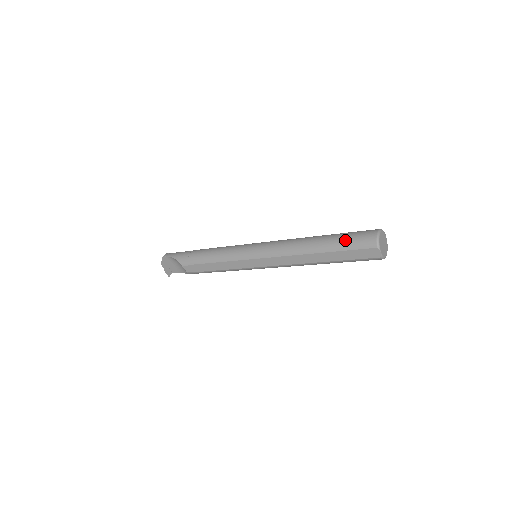
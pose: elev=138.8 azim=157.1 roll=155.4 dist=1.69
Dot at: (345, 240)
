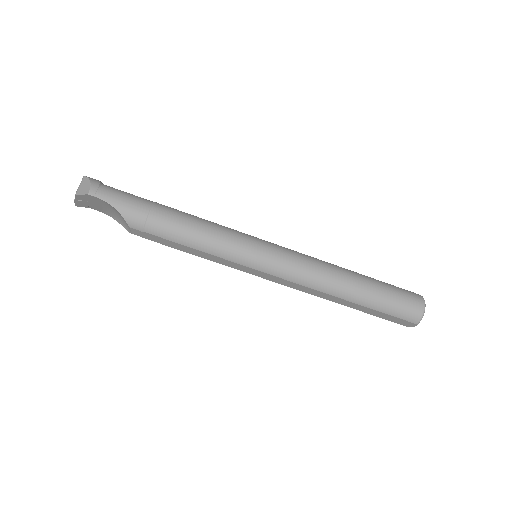
Dot at: (389, 303)
